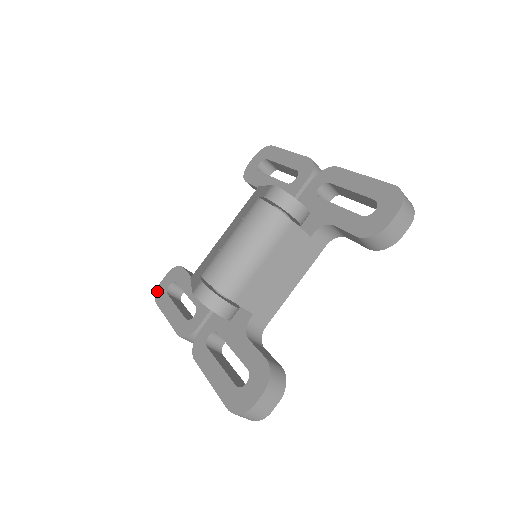
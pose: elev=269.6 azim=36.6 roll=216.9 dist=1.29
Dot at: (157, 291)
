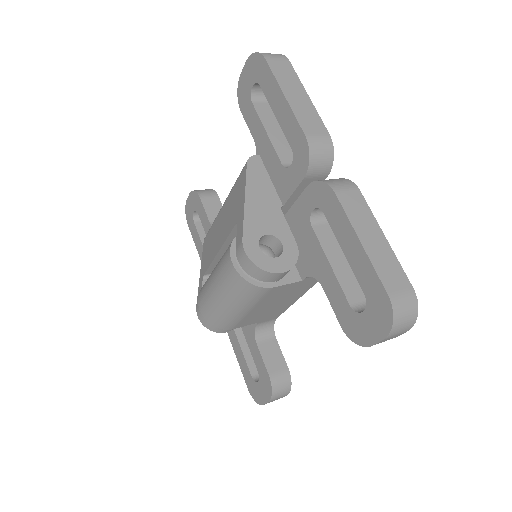
Dot at: (186, 210)
